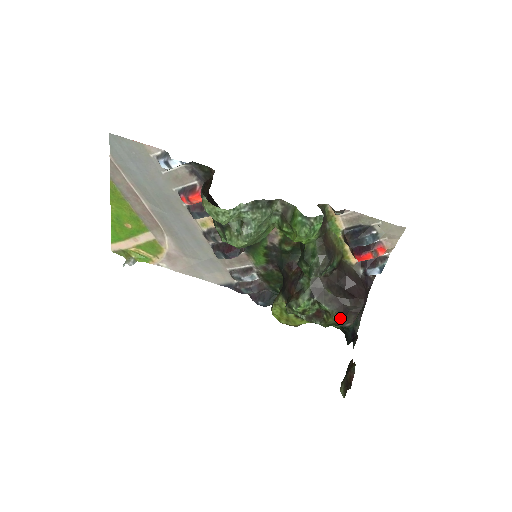
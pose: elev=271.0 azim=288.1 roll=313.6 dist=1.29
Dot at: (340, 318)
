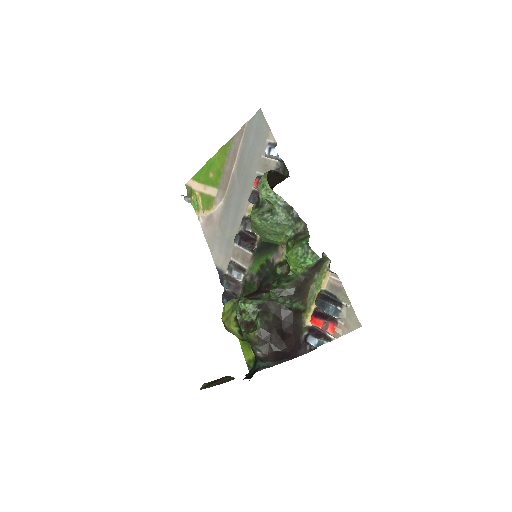
Dot at: (259, 340)
